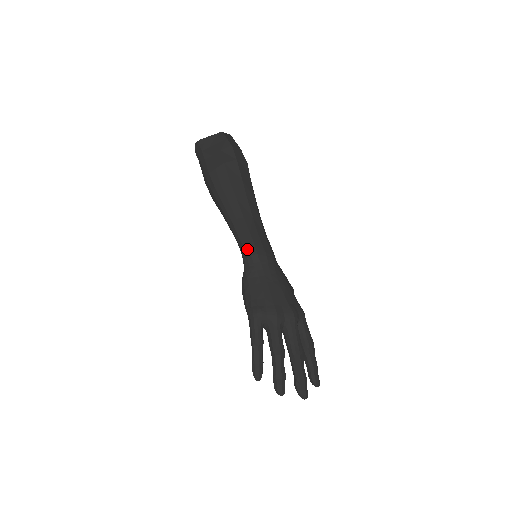
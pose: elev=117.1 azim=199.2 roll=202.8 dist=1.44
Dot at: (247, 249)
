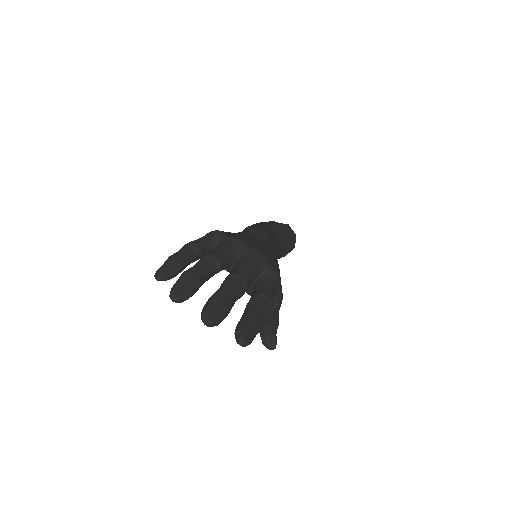
Dot at: (248, 226)
